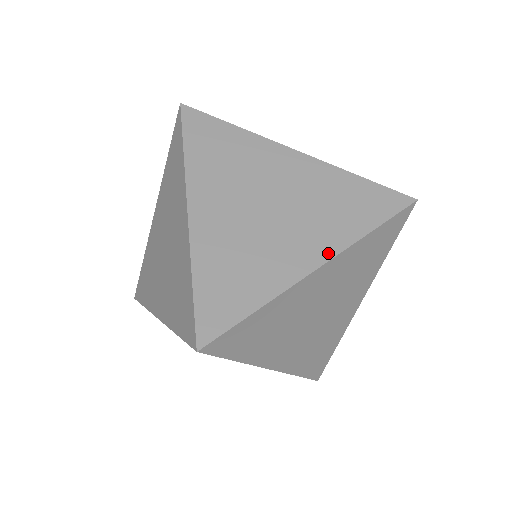
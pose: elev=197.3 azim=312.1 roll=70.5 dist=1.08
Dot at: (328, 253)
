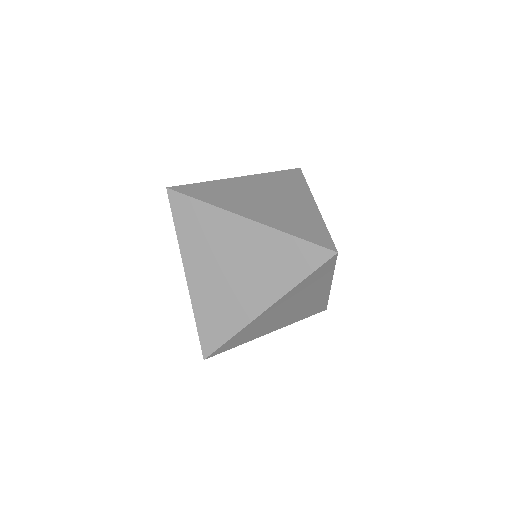
Dot at: (271, 300)
